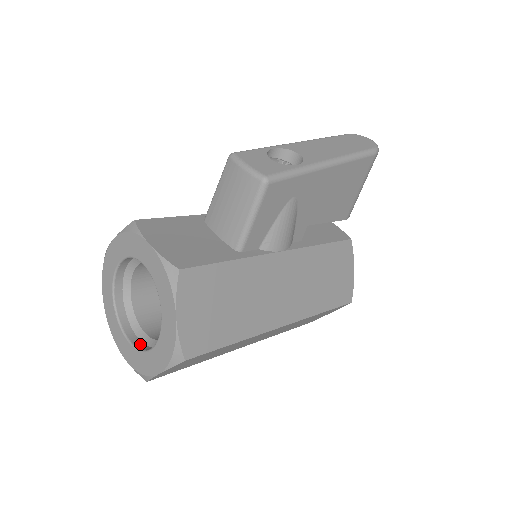
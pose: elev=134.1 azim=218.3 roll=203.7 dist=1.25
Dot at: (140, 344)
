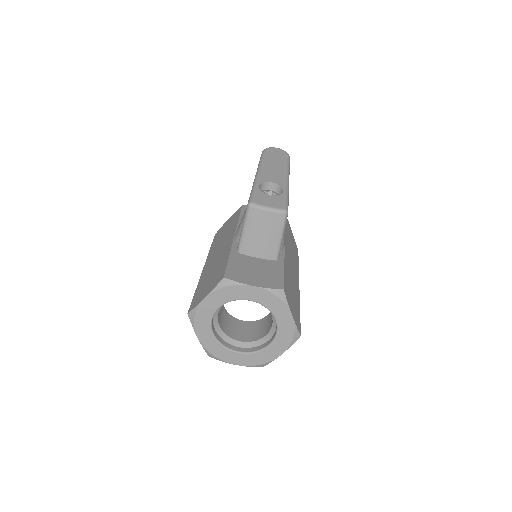
Dot at: (249, 349)
